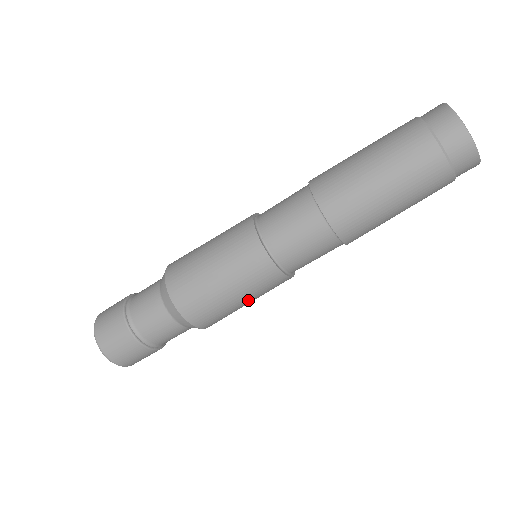
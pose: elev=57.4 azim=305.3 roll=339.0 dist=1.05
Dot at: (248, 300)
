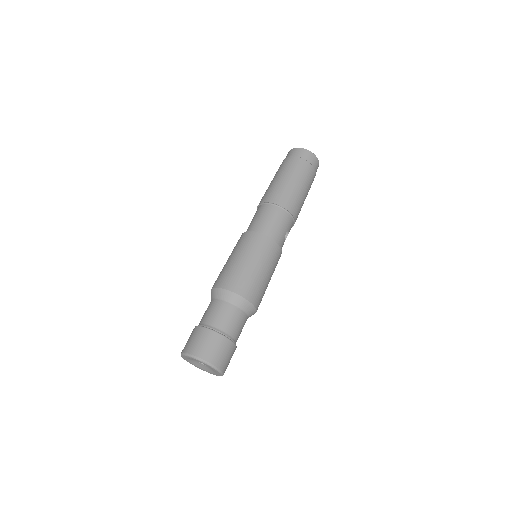
Dot at: (254, 261)
